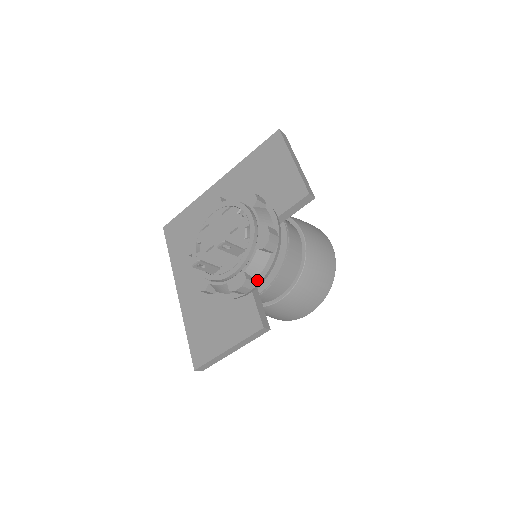
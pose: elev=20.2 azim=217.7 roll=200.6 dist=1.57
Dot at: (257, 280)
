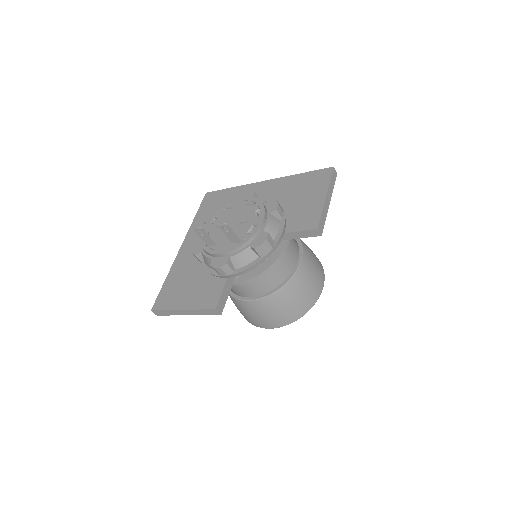
Dot at: (236, 271)
